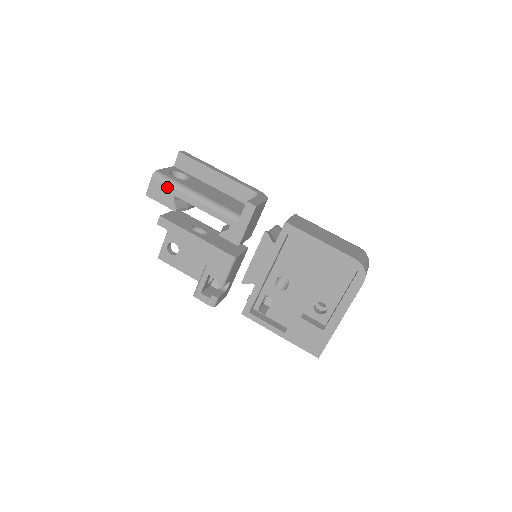
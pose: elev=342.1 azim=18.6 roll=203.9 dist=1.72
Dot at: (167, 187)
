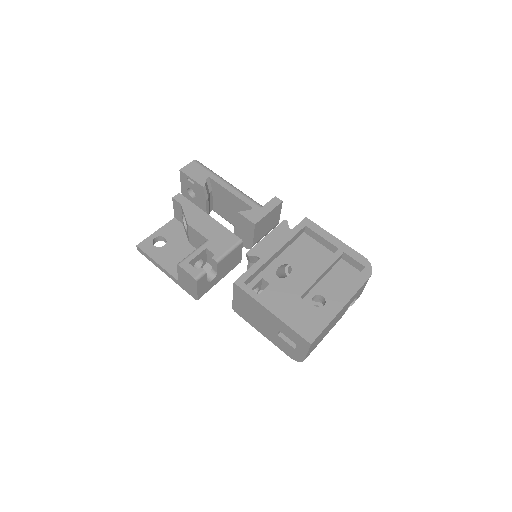
Dot at: (204, 170)
